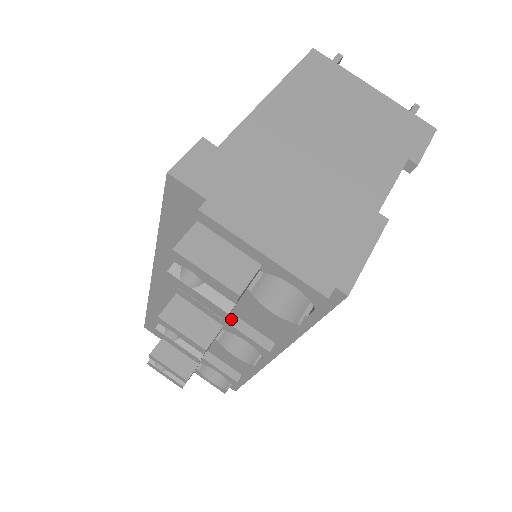
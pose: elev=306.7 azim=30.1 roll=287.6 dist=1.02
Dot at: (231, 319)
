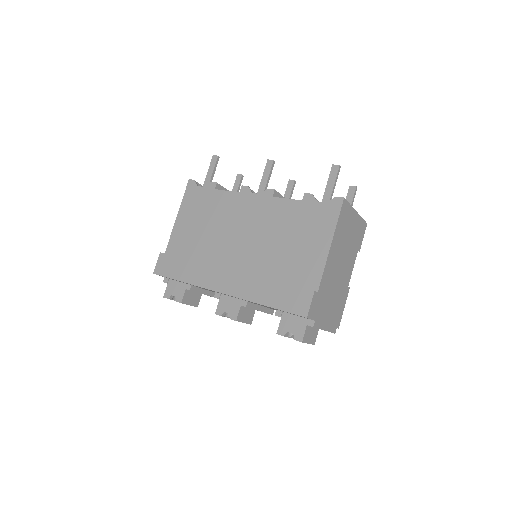
Dot at: (262, 309)
